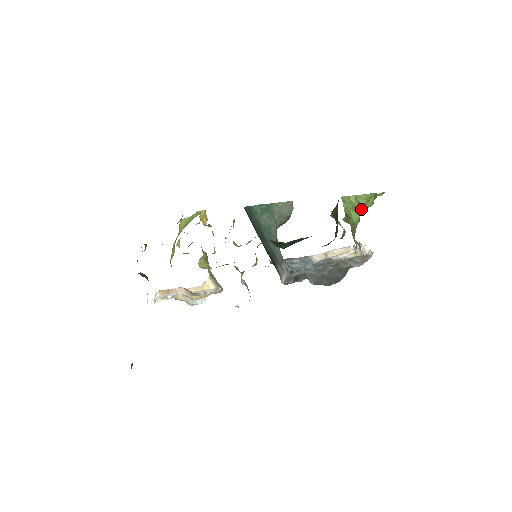
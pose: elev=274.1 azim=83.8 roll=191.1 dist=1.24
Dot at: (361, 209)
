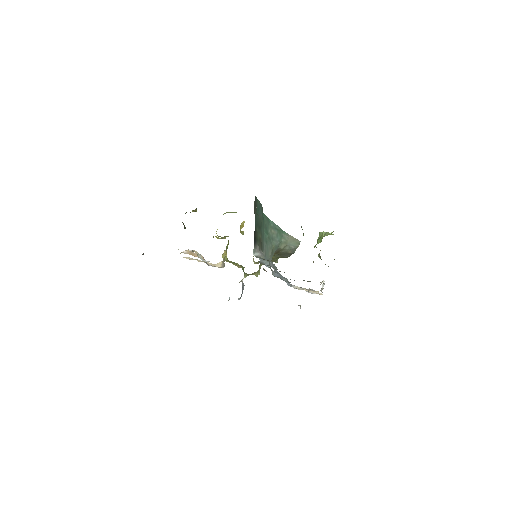
Dot at: occluded
